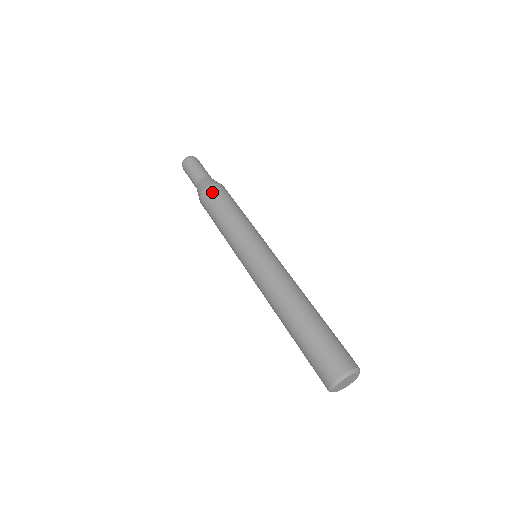
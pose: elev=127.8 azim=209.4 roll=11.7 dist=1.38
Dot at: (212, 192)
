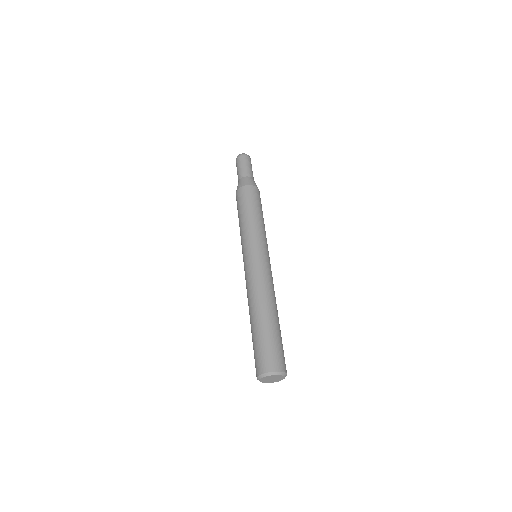
Dot at: (241, 193)
